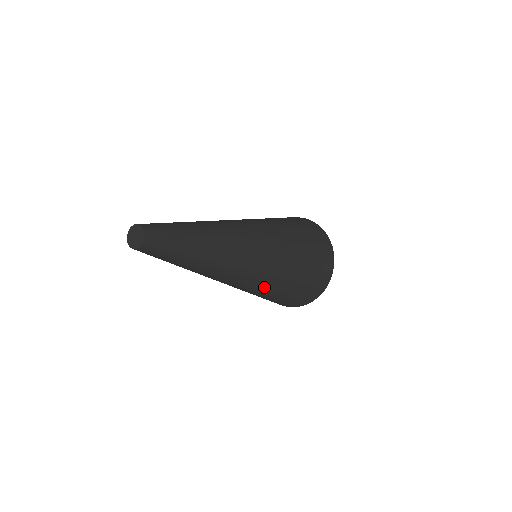
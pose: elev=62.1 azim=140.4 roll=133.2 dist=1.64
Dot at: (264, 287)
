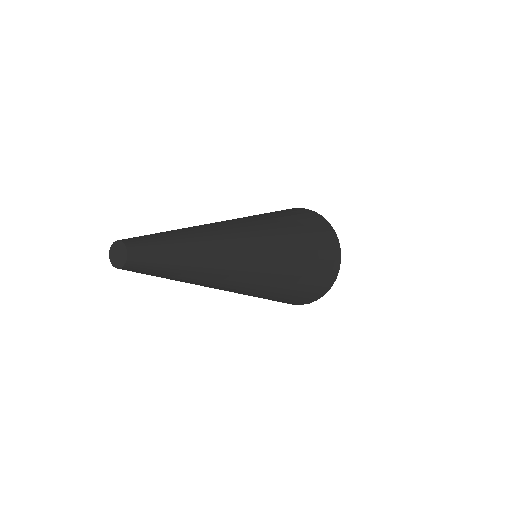
Dot at: (253, 295)
